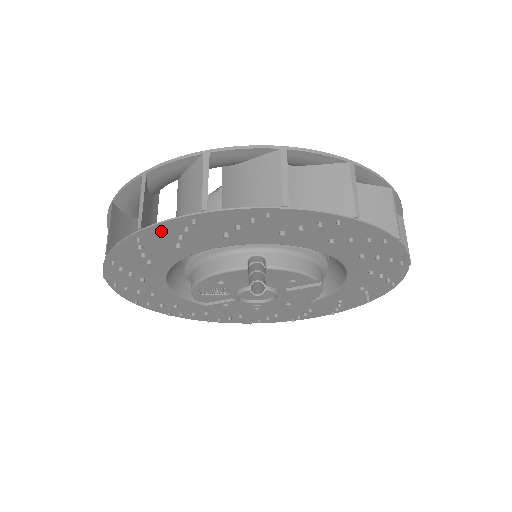
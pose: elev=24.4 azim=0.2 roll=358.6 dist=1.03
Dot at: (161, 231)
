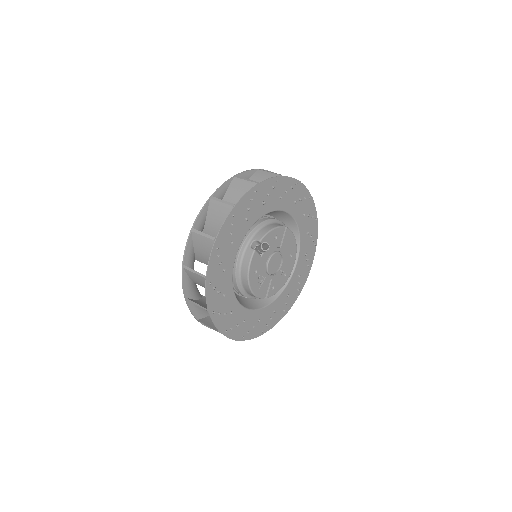
Dot at: (212, 269)
